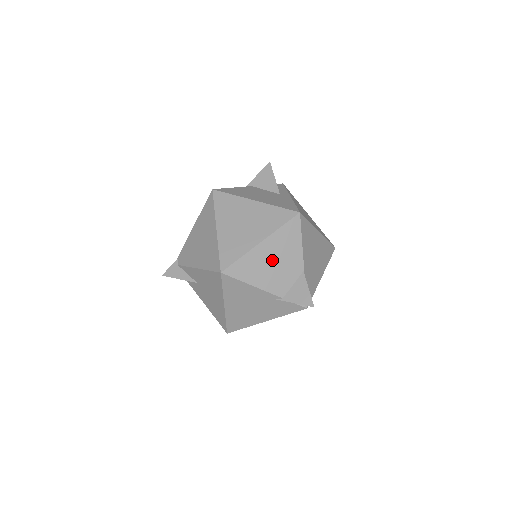
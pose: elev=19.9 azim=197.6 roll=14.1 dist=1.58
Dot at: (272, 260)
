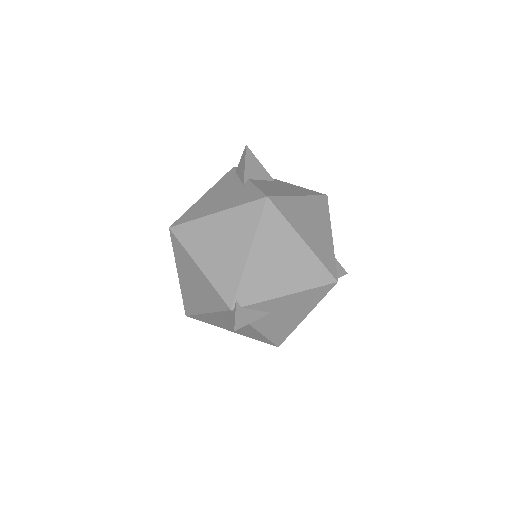
Dot at: occluded
